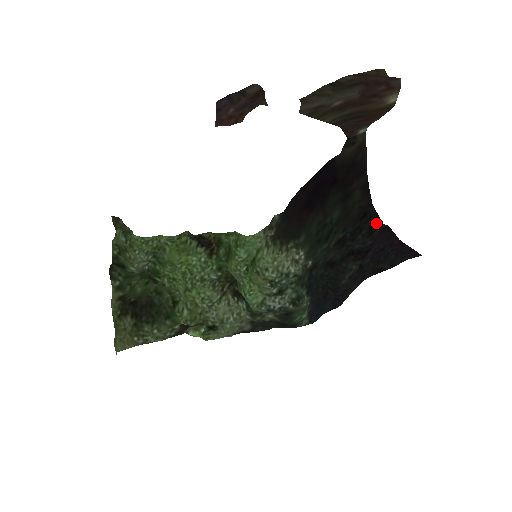
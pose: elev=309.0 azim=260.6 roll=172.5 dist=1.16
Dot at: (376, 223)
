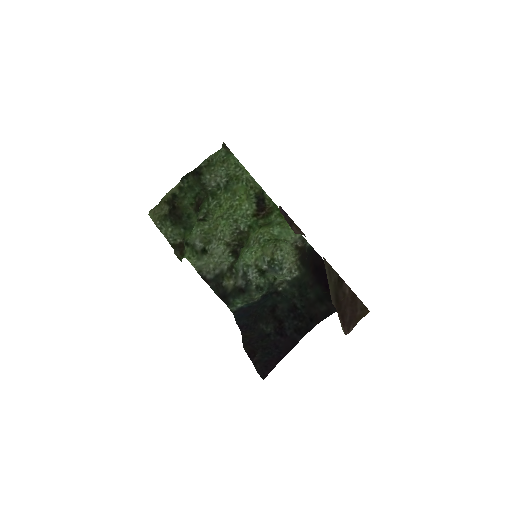
Dot at: (303, 332)
